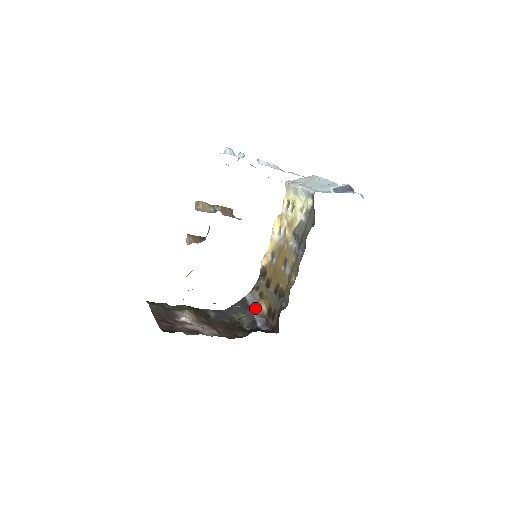
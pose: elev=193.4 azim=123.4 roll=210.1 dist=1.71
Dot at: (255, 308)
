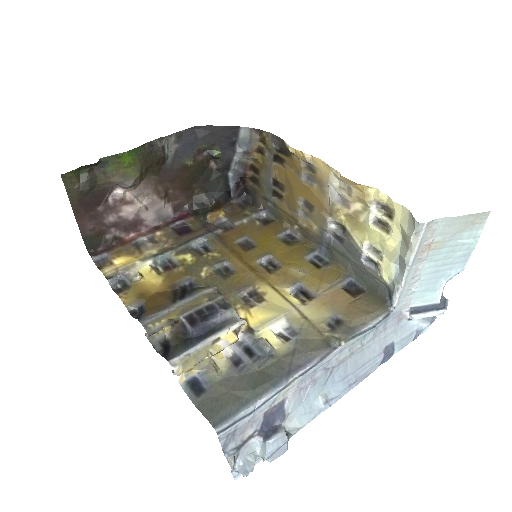
Dot at: (241, 155)
